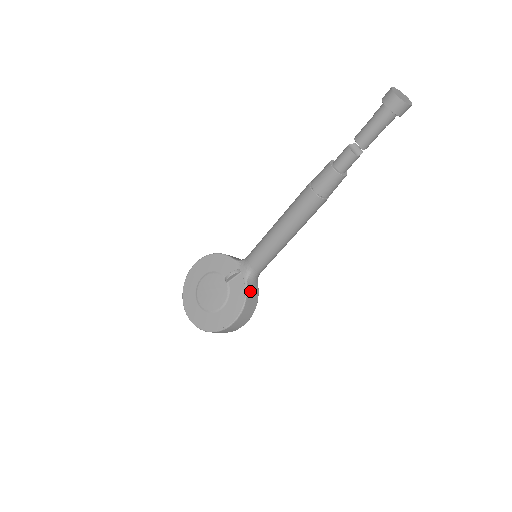
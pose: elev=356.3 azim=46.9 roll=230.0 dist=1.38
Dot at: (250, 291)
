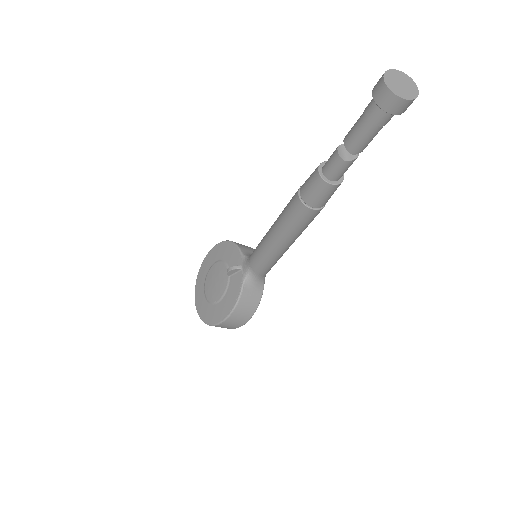
Dot at: (247, 293)
